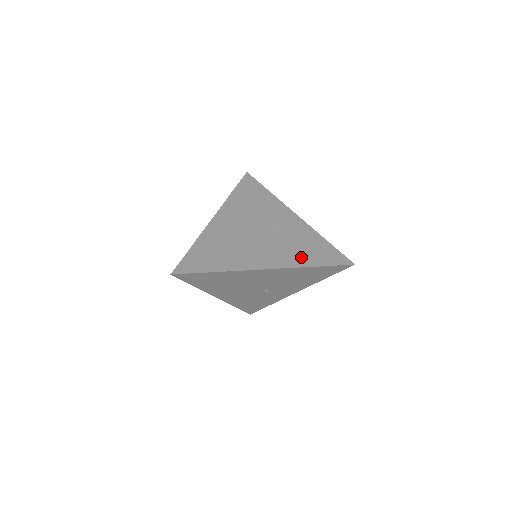
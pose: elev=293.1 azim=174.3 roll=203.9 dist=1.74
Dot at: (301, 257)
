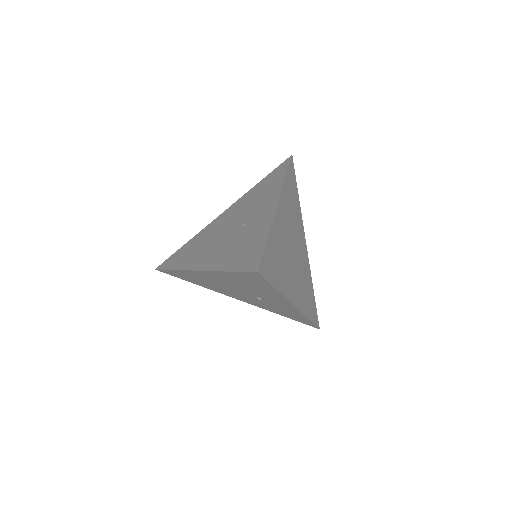
Dot at: (228, 258)
